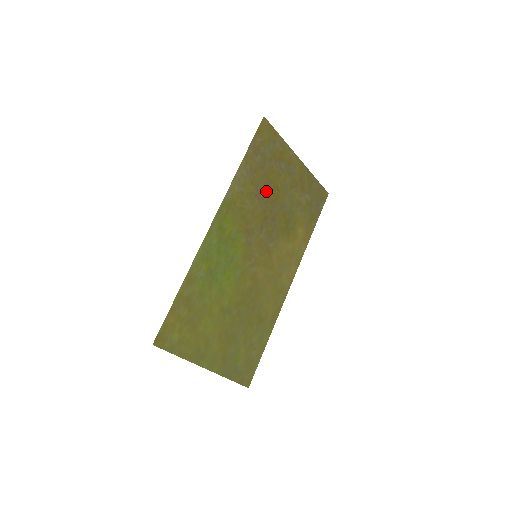
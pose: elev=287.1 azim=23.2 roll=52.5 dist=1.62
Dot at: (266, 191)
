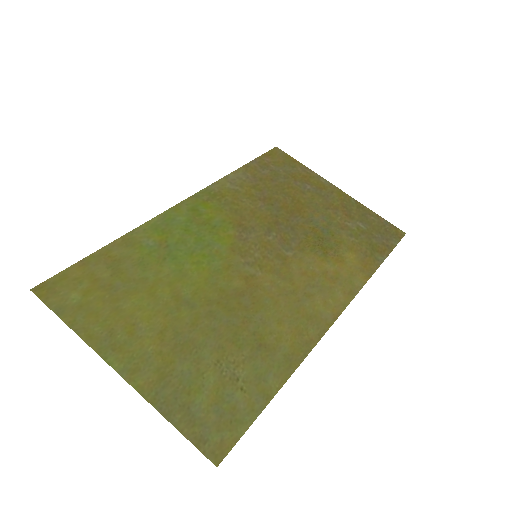
Dot at: (279, 200)
